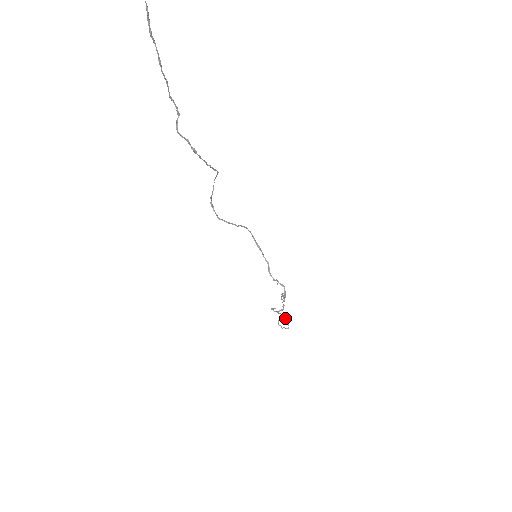
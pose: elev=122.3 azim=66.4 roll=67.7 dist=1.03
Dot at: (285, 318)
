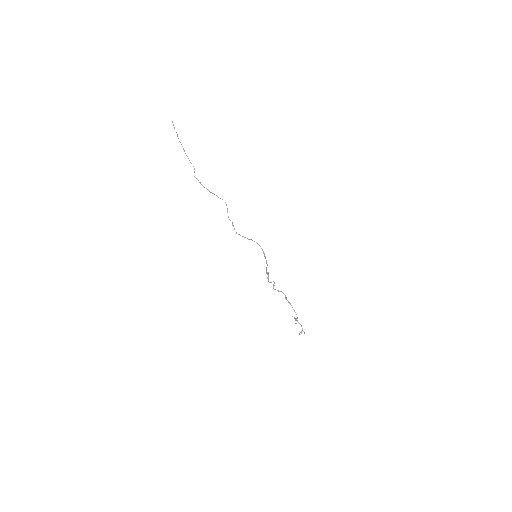
Dot at: occluded
